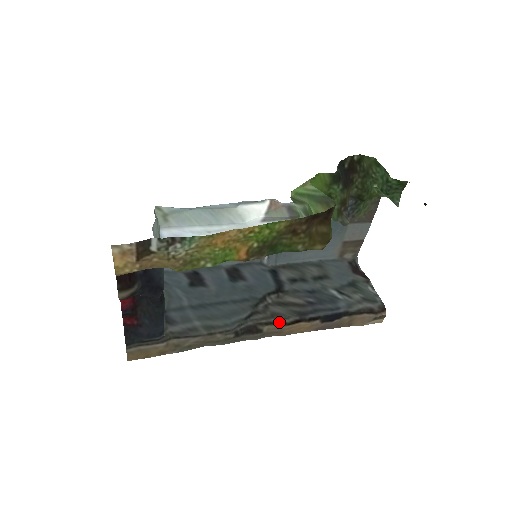
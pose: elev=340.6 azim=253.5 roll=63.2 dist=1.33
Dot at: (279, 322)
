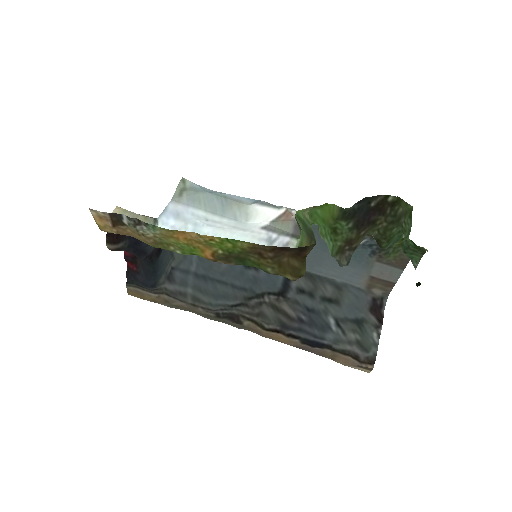
Dot at: (259, 323)
